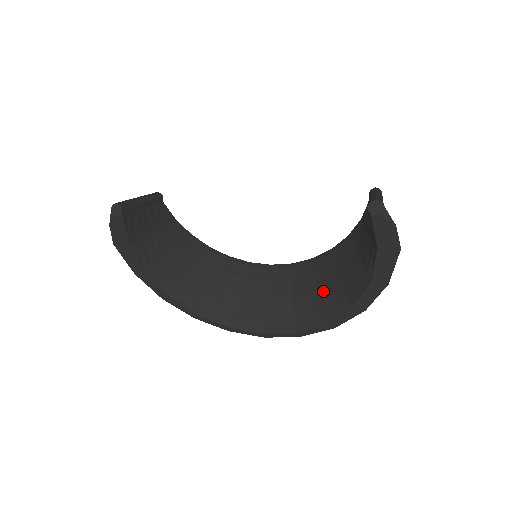
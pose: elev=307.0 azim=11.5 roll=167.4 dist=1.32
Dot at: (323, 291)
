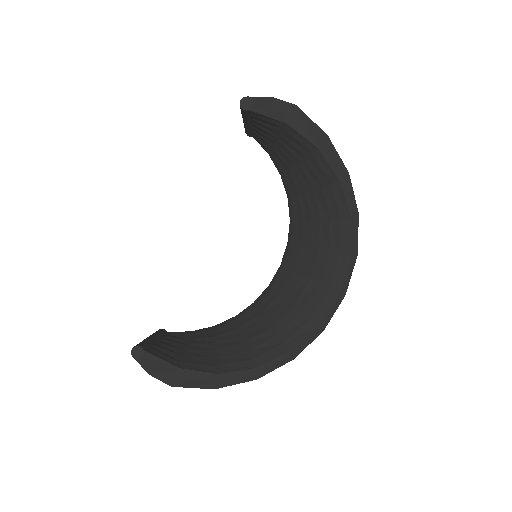
Dot at: (319, 213)
